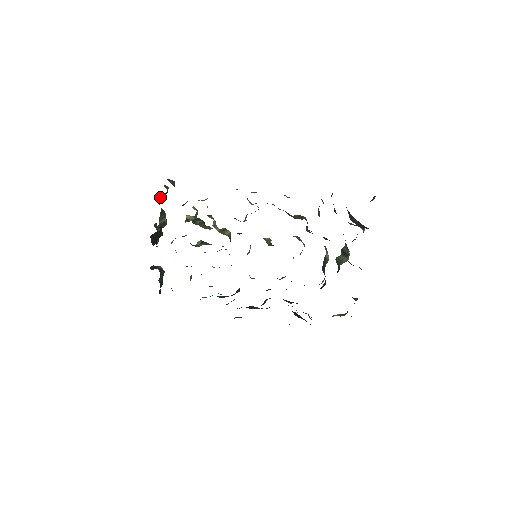
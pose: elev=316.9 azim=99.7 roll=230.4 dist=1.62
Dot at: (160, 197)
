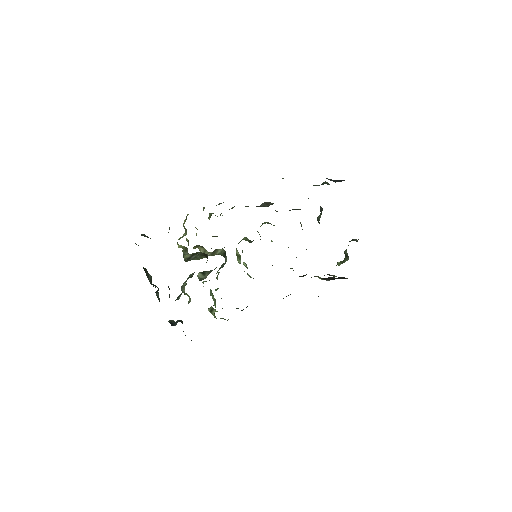
Dot at: occluded
